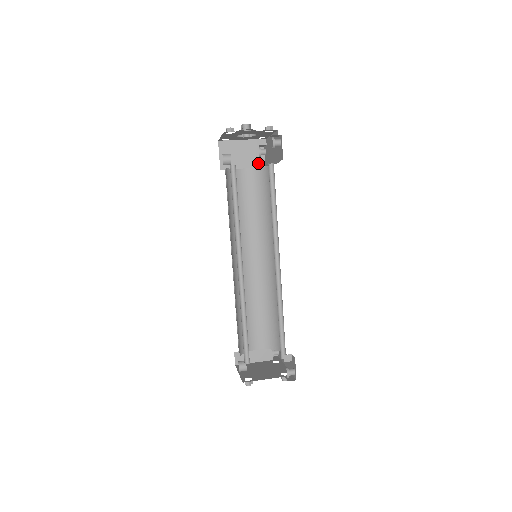
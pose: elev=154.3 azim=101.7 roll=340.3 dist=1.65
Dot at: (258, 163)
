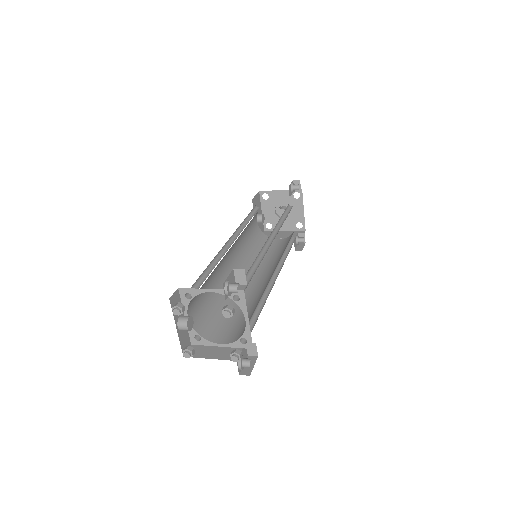
Dot at: occluded
